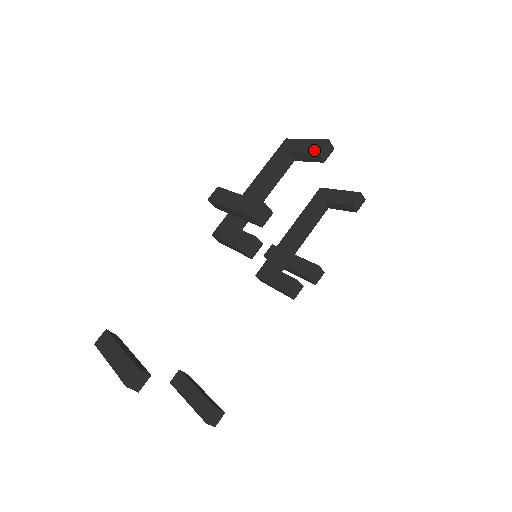
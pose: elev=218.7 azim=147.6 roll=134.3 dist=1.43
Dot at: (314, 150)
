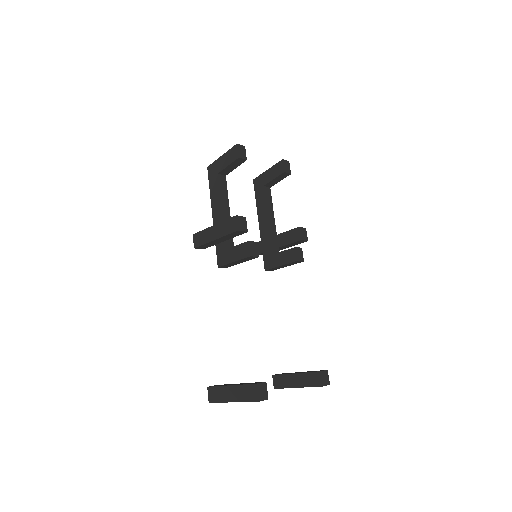
Dot at: (234, 158)
